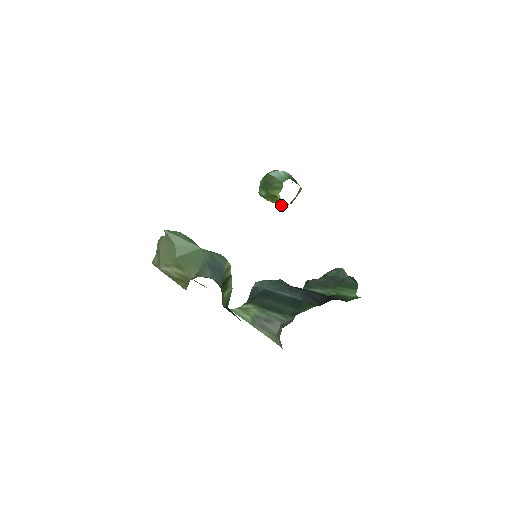
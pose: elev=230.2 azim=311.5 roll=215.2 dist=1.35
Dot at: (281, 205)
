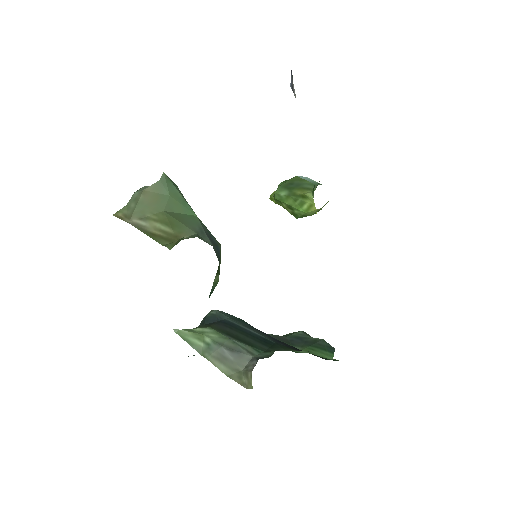
Dot at: (303, 210)
